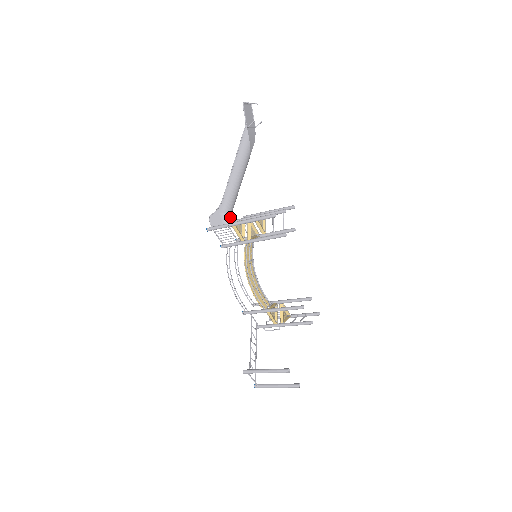
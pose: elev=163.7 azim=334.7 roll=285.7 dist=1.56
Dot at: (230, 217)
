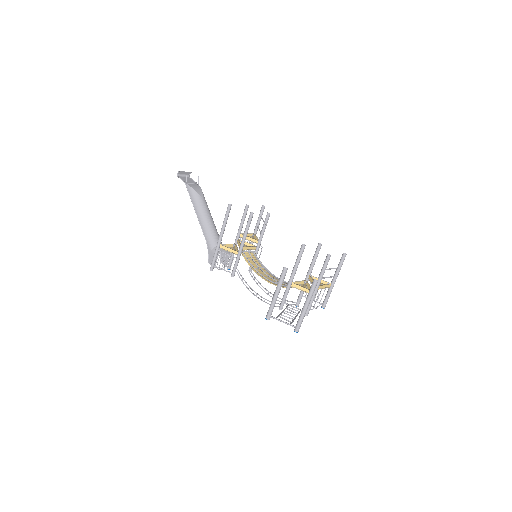
Dot at: occluded
